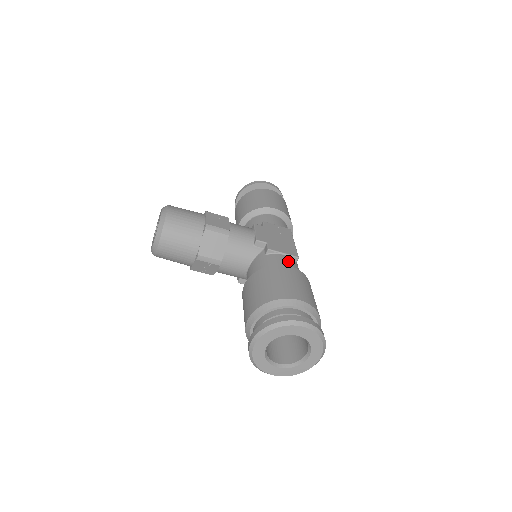
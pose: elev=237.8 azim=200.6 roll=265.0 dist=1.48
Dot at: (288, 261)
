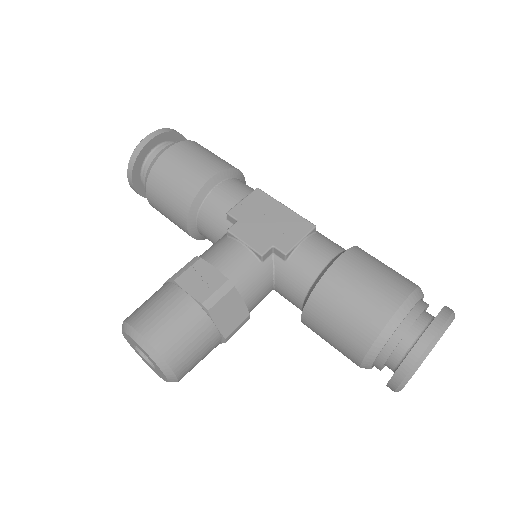
Dot at: (316, 246)
